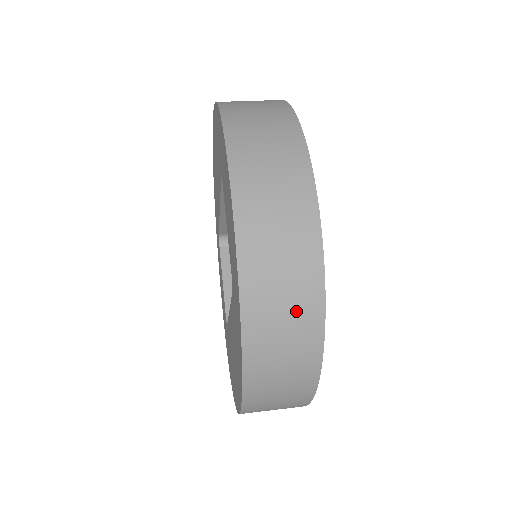
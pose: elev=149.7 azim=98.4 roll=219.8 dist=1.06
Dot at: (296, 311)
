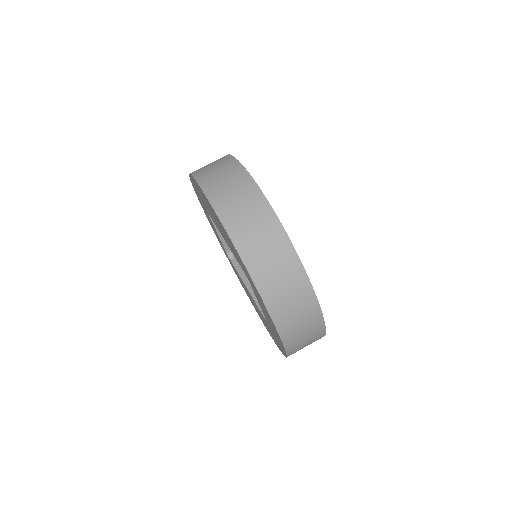
Dot at: occluded
